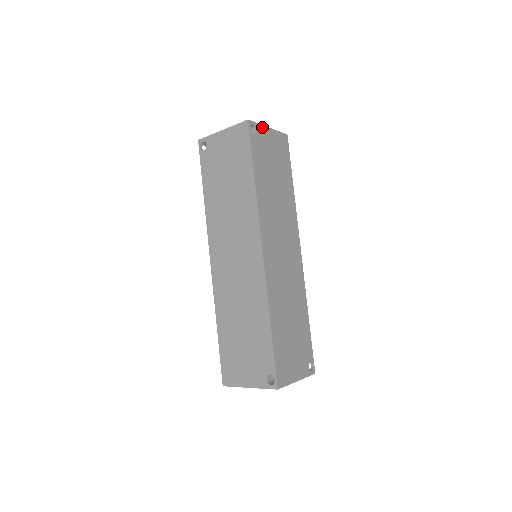
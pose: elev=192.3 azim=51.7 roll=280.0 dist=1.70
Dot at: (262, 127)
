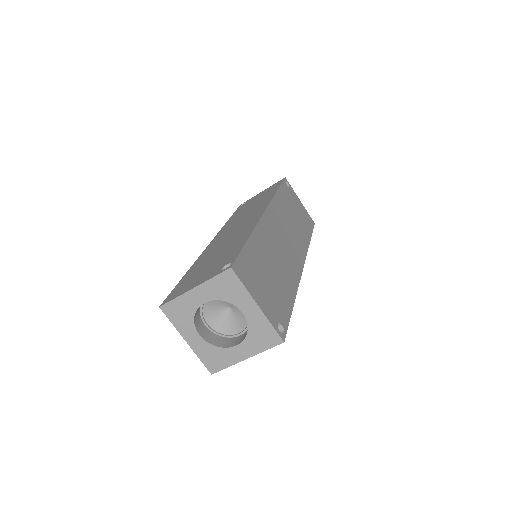
Dot at: (295, 193)
